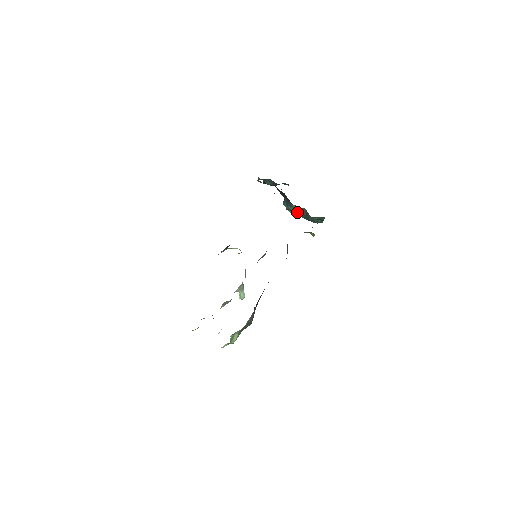
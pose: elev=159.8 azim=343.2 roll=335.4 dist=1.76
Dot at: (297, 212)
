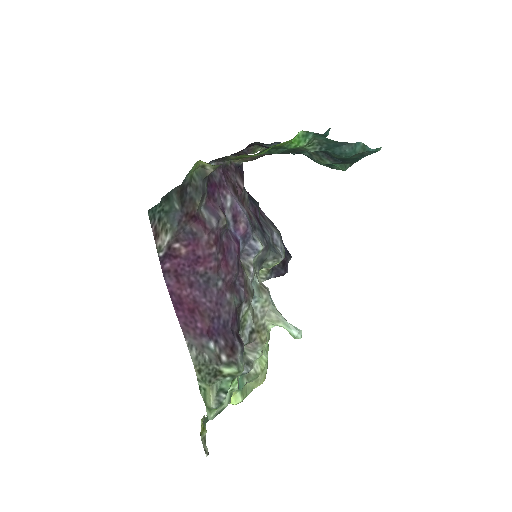
Dot at: (319, 160)
